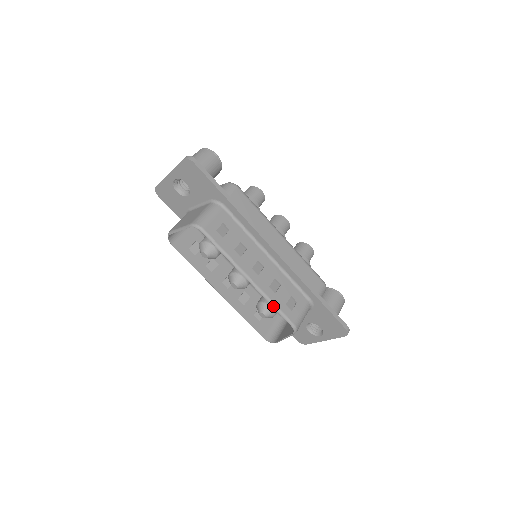
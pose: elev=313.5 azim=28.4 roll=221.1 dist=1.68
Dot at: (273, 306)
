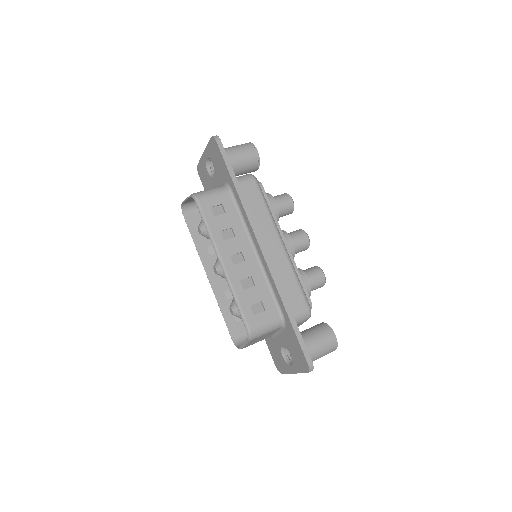
Dot at: (235, 300)
